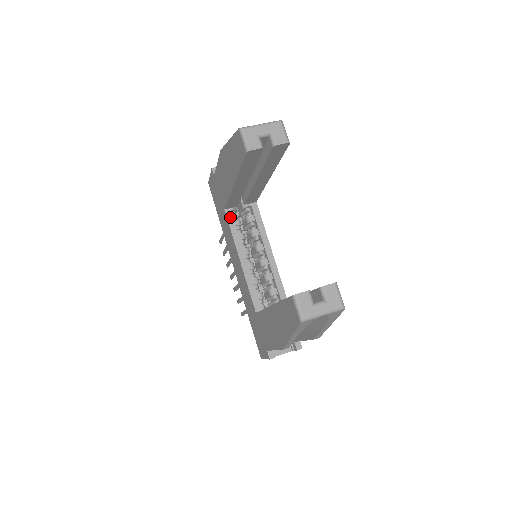
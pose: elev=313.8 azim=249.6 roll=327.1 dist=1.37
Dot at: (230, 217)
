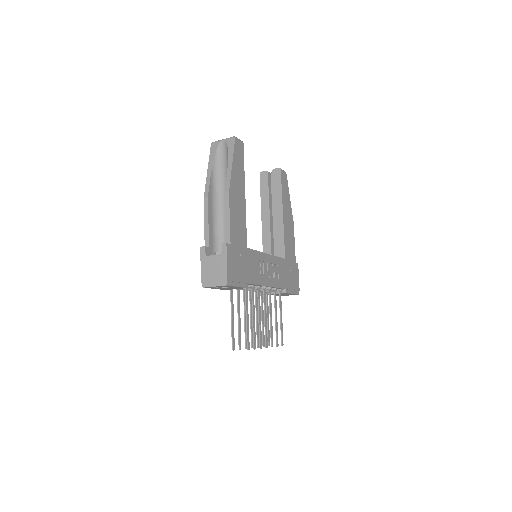
Dot at: occluded
